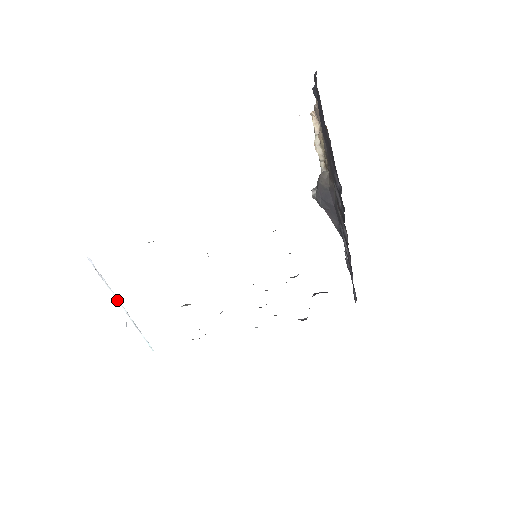
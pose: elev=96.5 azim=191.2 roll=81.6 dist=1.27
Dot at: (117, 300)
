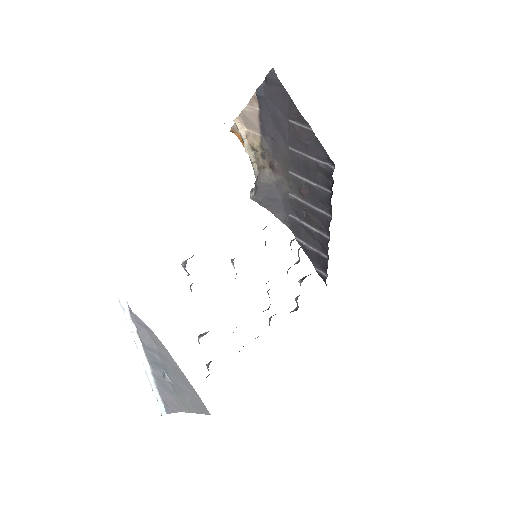
Dot at: (141, 355)
